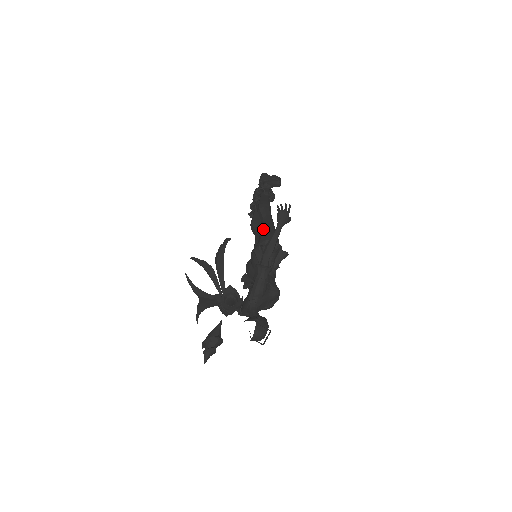
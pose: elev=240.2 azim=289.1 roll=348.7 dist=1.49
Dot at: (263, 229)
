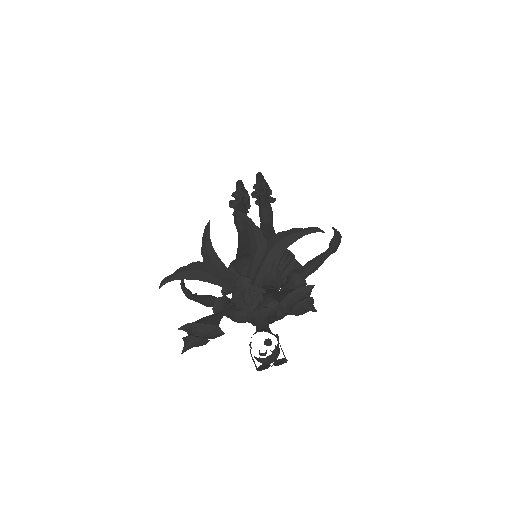
Dot at: (272, 233)
